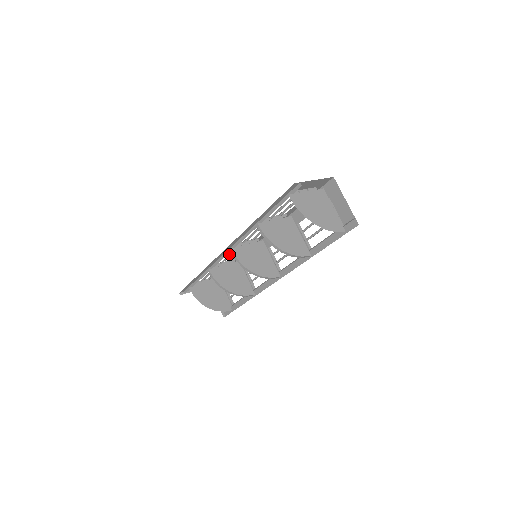
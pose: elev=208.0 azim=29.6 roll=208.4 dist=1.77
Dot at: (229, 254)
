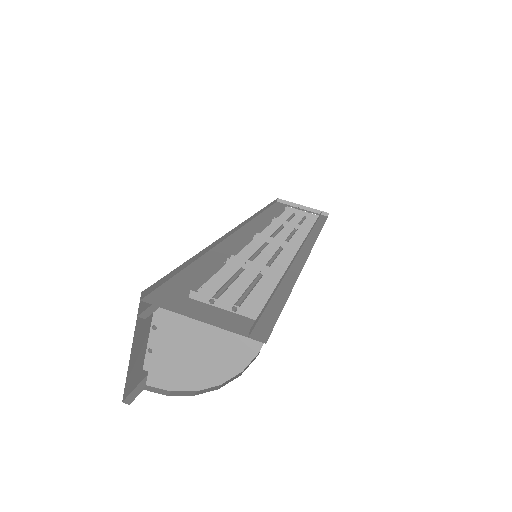
Dot at: occluded
